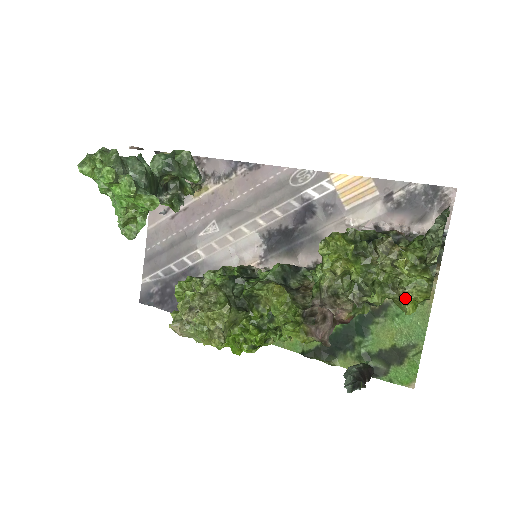
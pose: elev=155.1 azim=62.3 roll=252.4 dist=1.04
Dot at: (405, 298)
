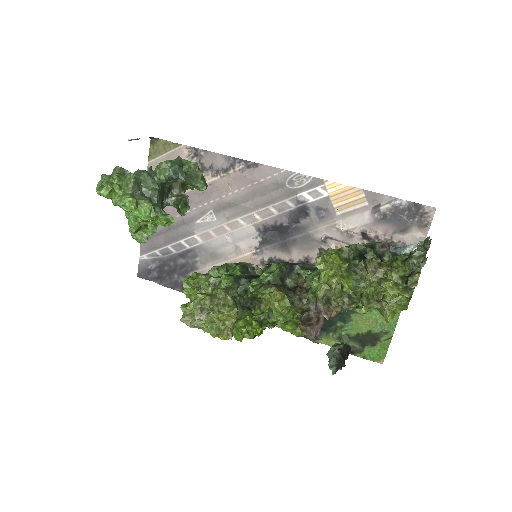
Dot at: (387, 310)
